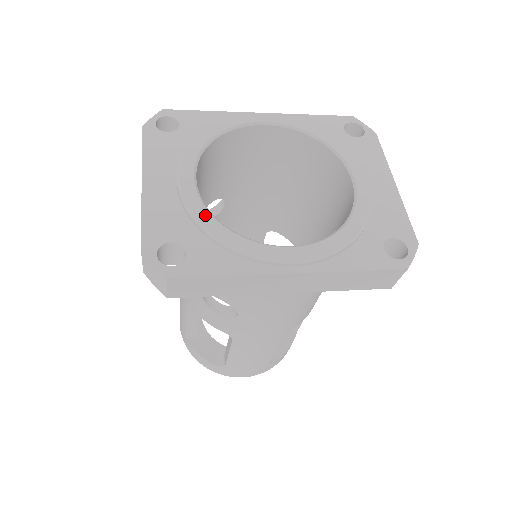
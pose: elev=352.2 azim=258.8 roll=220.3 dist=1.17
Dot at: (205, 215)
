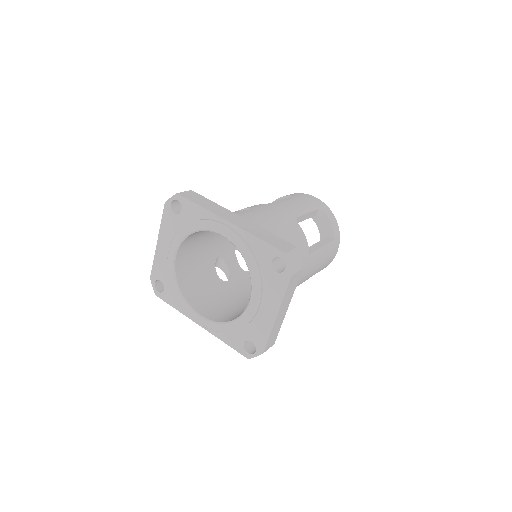
Dot at: (173, 279)
